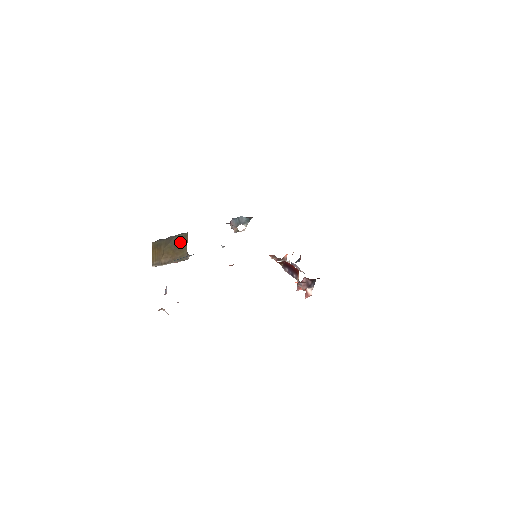
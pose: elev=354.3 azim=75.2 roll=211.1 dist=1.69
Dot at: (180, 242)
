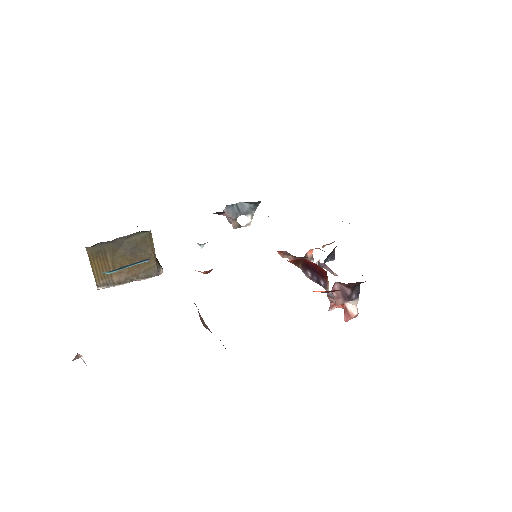
Dot at: (139, 247)
